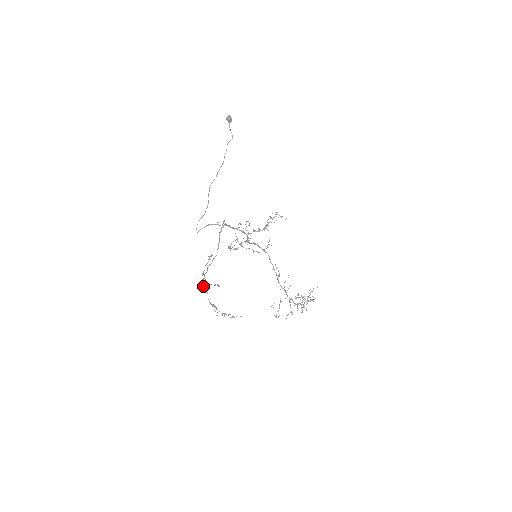
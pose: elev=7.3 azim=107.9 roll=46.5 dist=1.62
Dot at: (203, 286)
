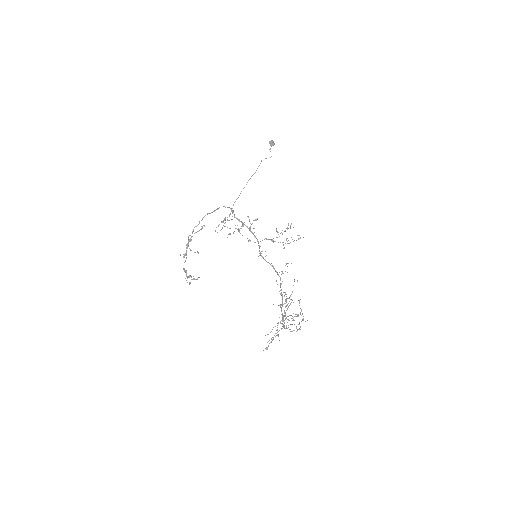
Dot at: (186, 254)
